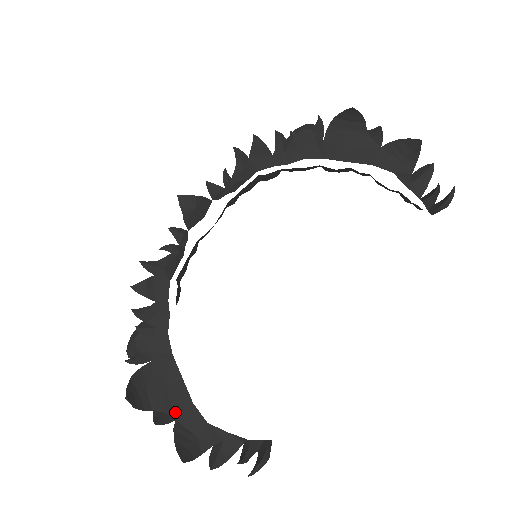
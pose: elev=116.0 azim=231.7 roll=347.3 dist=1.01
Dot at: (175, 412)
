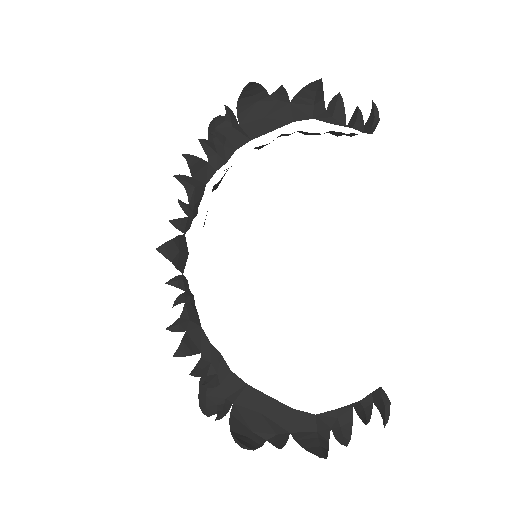
Dot at: (285, 427)
